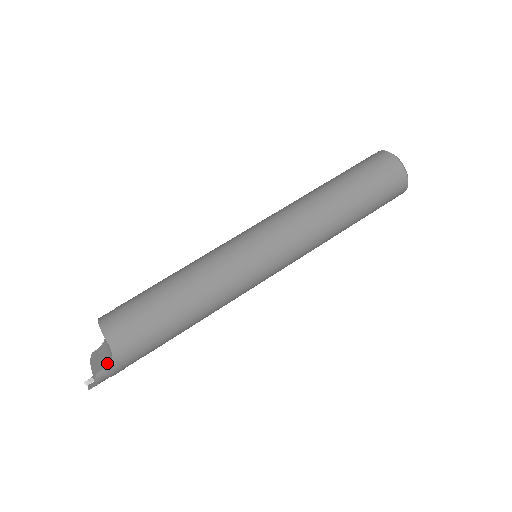
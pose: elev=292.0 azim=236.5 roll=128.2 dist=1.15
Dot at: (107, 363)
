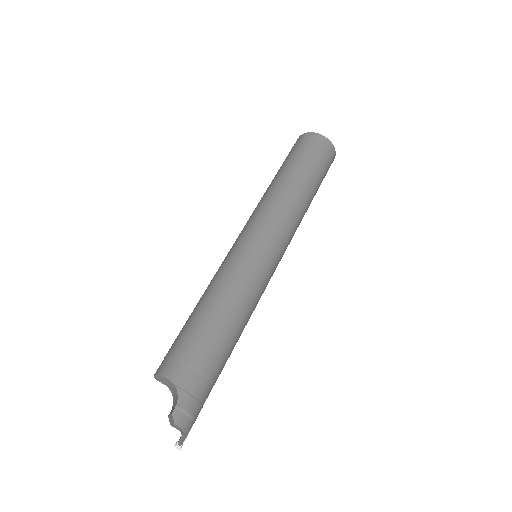
Dot at: (176, 399)
